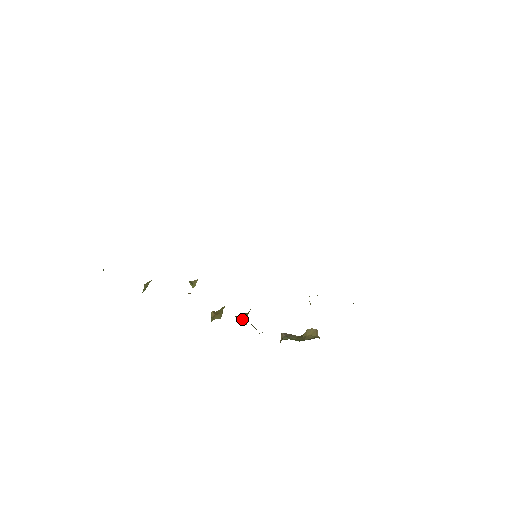
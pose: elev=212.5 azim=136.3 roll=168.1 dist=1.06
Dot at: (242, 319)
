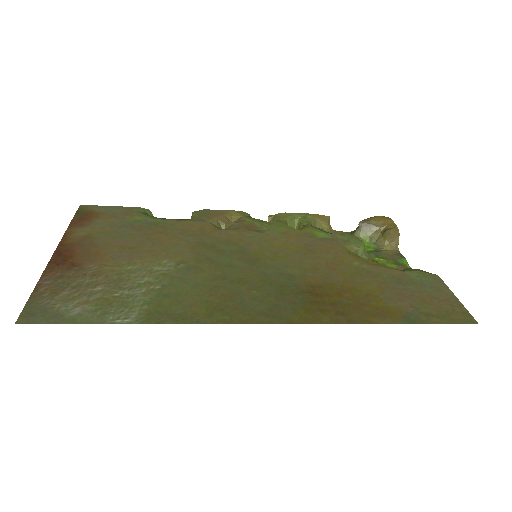
Dot at: (297, 227)
